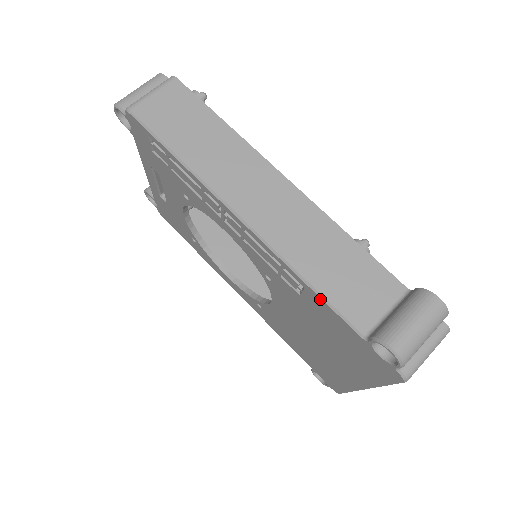
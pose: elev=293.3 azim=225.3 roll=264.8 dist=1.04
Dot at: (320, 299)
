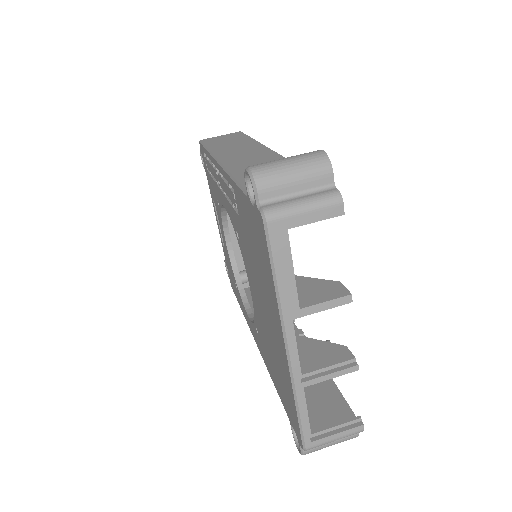
Dot at: (235, 185)
